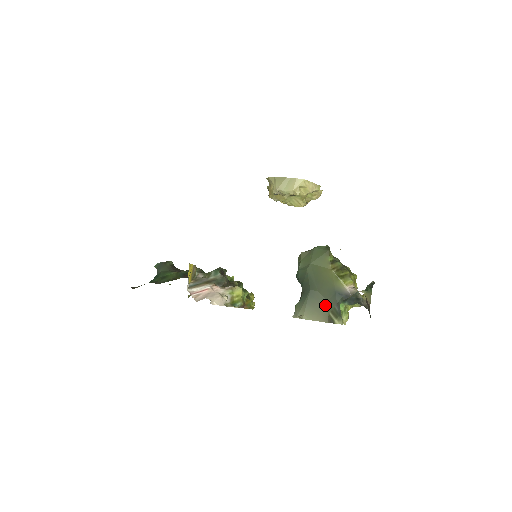
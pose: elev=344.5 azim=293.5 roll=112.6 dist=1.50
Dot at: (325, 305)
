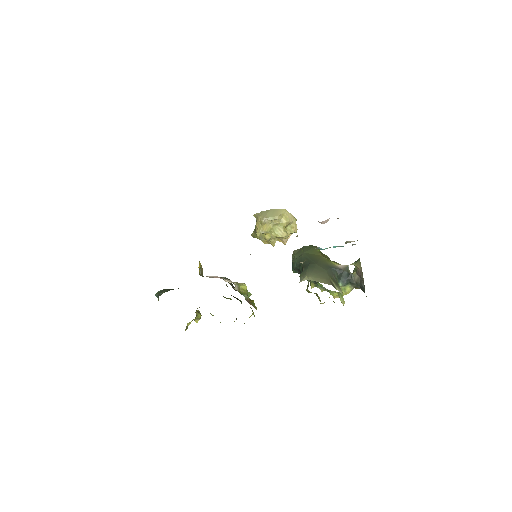
Dot at: (325, 273)
